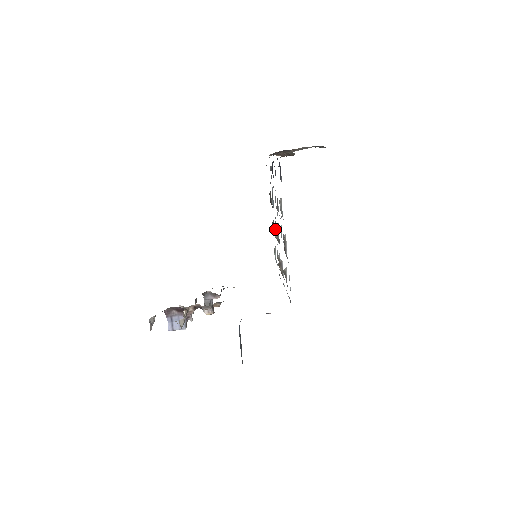
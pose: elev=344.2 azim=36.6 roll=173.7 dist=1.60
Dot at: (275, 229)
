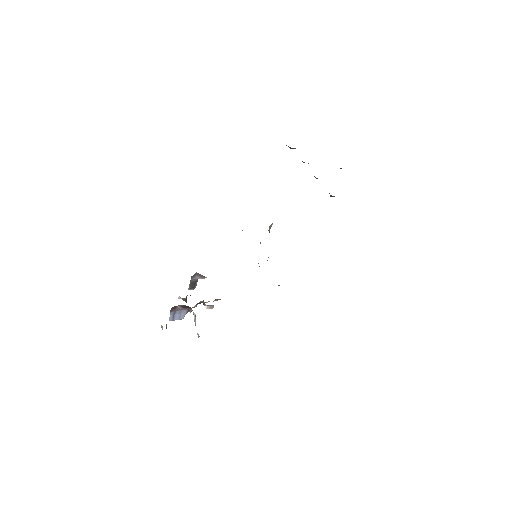
Dot at: (271, 224)
